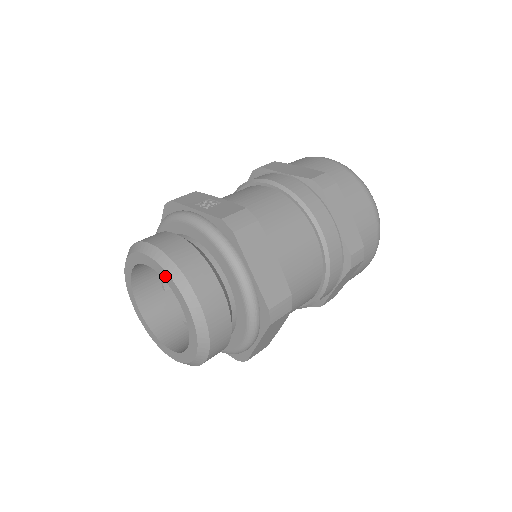
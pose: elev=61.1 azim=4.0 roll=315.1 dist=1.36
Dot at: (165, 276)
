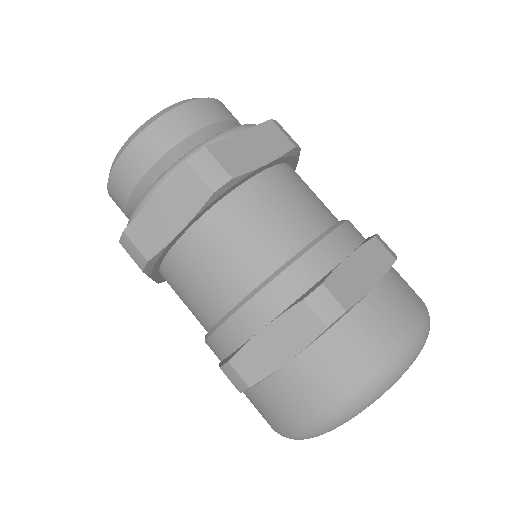
Dot at: occluded
